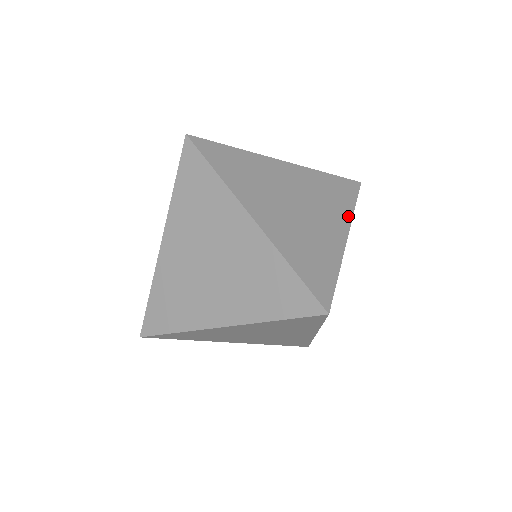
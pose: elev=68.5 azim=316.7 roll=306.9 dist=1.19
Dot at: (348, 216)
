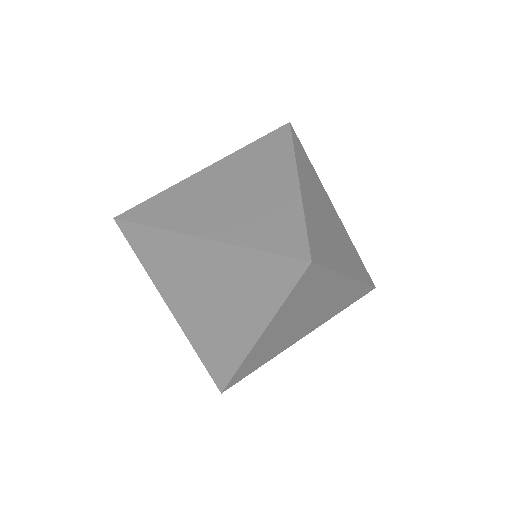
Dot at: (357, 276)
